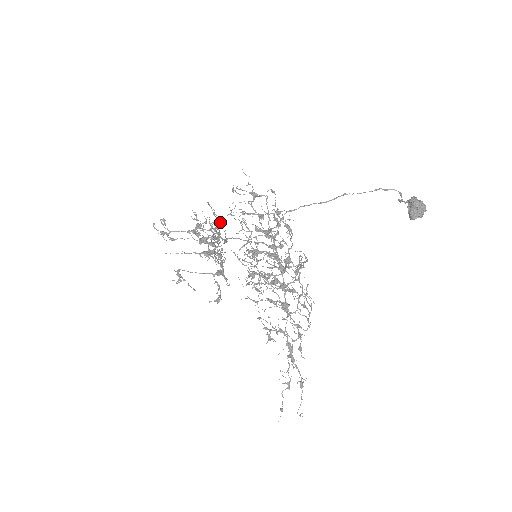
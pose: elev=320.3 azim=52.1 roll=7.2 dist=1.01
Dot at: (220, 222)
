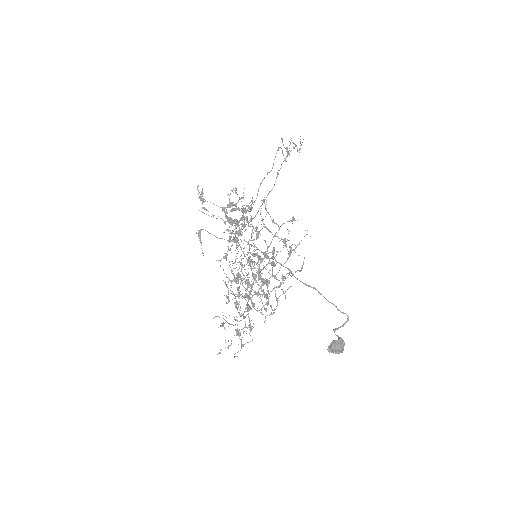
Dot at: occluded
